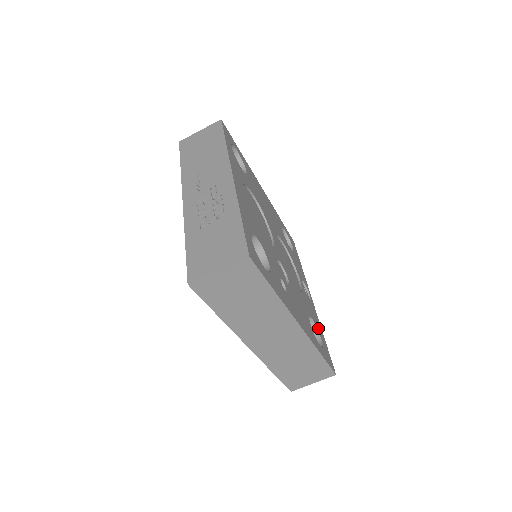
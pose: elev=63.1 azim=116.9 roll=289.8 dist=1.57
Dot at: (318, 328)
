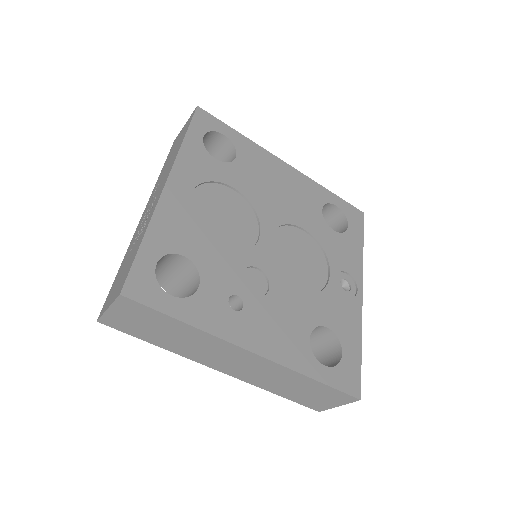
Dot at: (345, 337)
